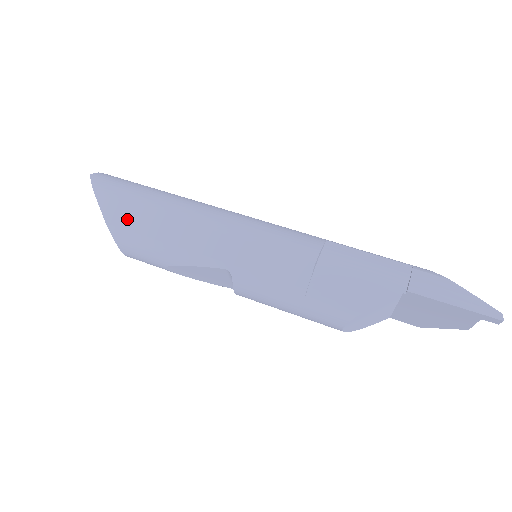
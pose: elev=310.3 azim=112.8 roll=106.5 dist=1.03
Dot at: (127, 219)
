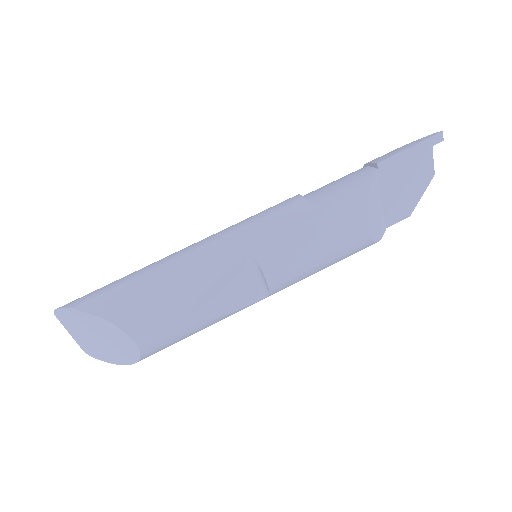
Dot at: (122, 298)
